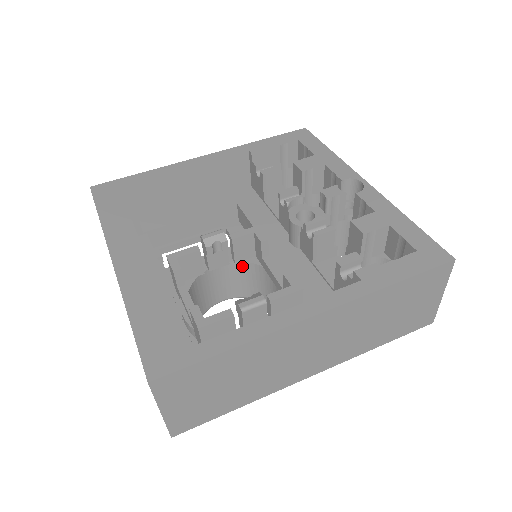
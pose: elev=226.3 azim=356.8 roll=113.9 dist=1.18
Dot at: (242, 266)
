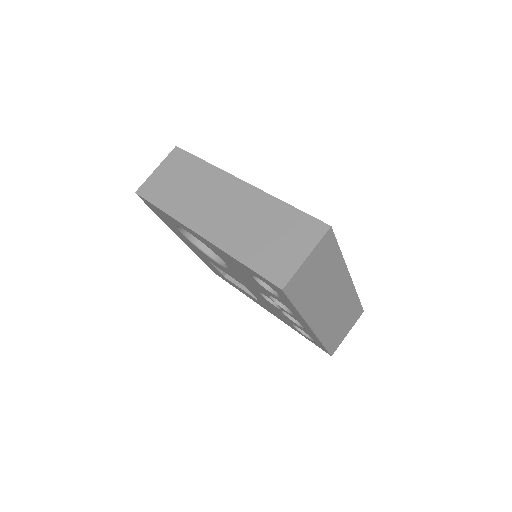
Dot at: occluded
